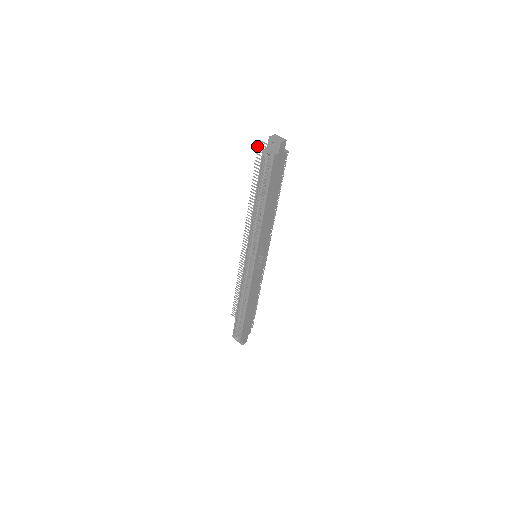
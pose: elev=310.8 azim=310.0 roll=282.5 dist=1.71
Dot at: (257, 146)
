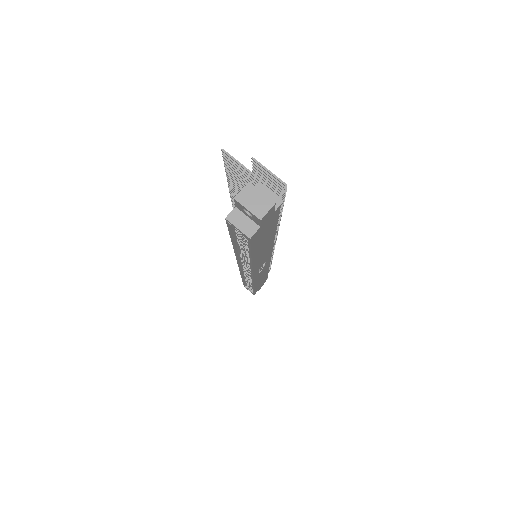
Dot at: occluded
